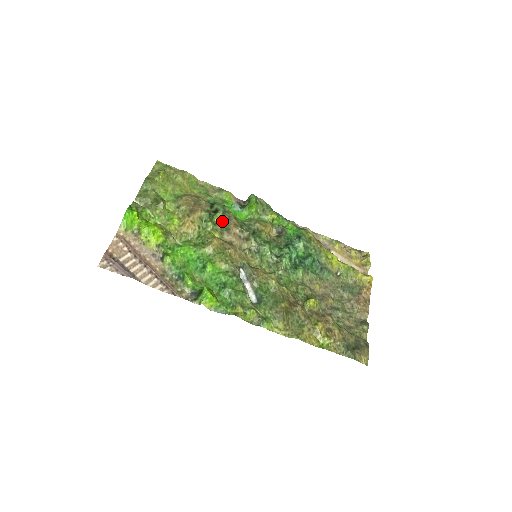
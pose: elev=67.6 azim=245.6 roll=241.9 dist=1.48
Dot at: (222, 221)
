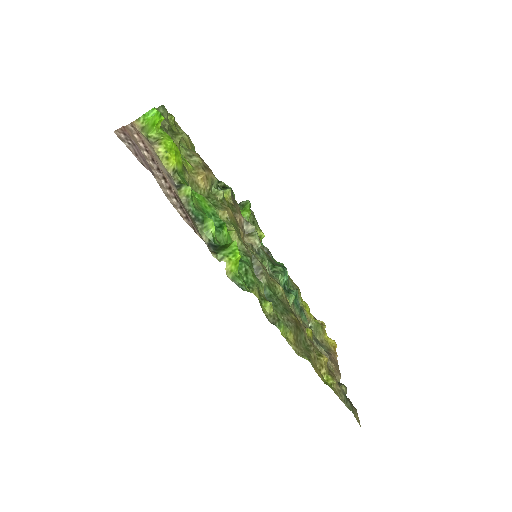
Dot at: (229, 200)
